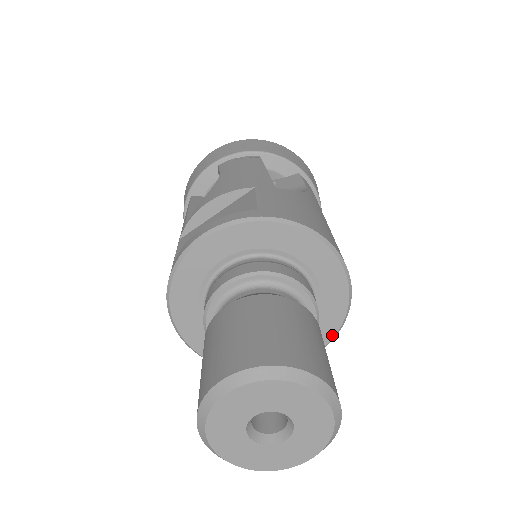
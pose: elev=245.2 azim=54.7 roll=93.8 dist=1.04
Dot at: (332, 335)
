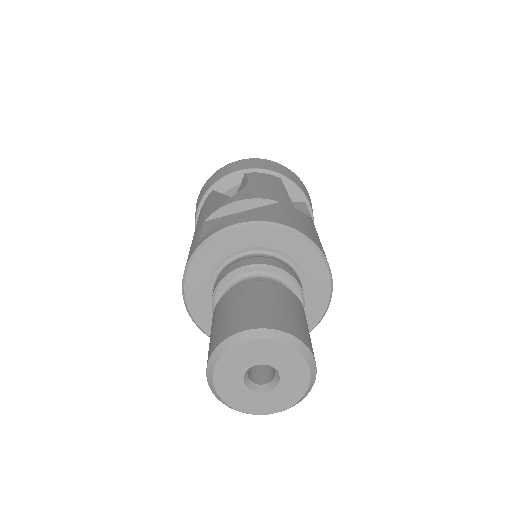
Dot at: occluded
